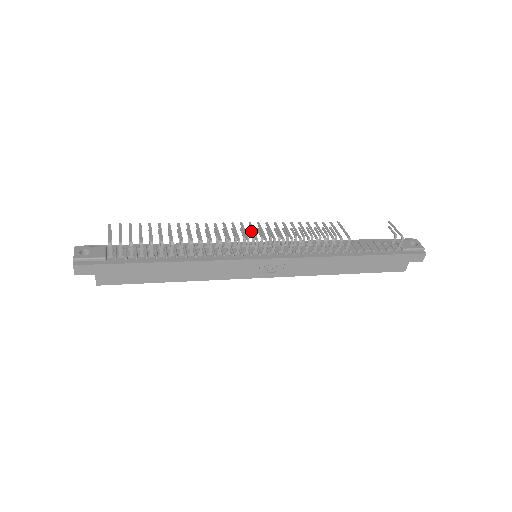
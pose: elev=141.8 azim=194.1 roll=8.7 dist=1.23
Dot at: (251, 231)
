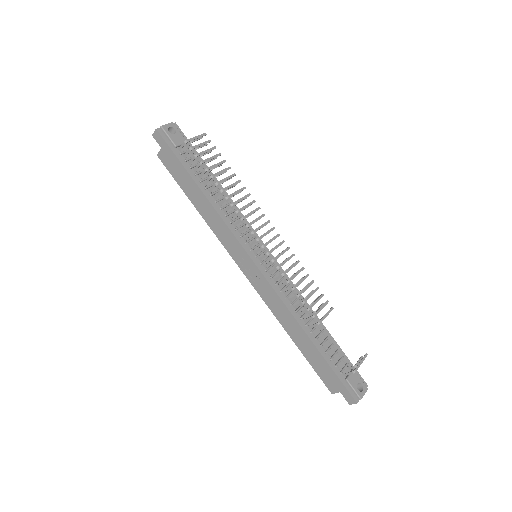
Dot at: (273, 239)
